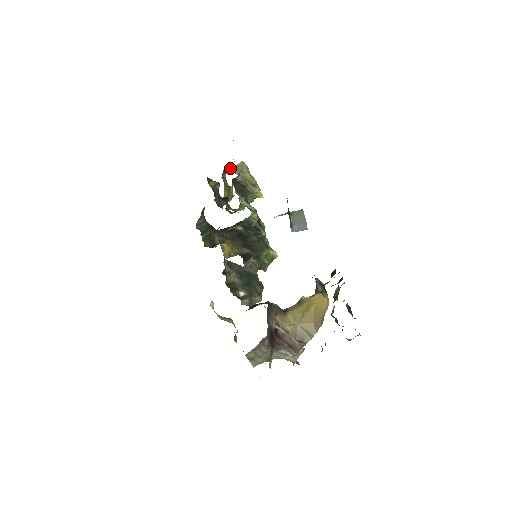
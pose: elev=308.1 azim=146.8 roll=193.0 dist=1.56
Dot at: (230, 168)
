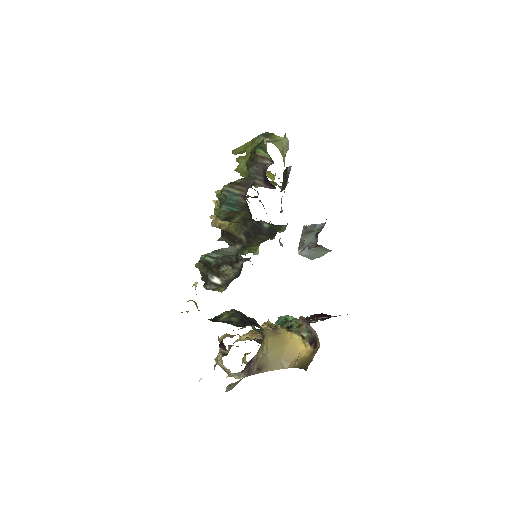
Dot at: (273, 136)
